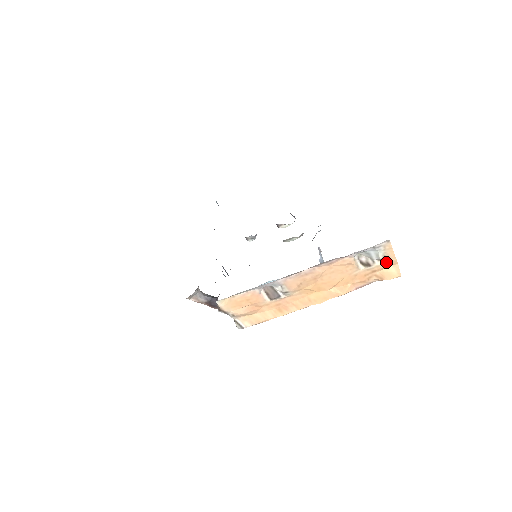
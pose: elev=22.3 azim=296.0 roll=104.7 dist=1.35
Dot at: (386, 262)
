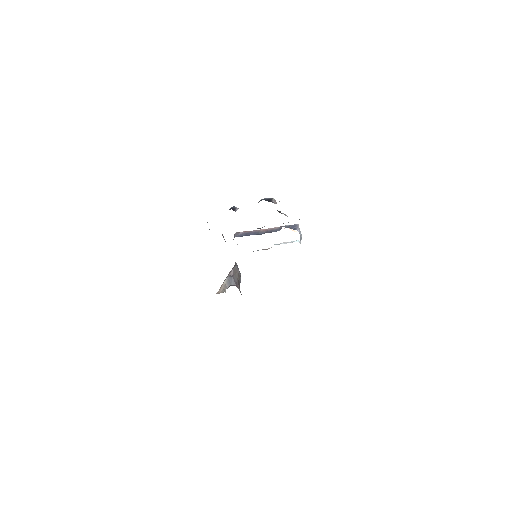
Dot at: occluded
